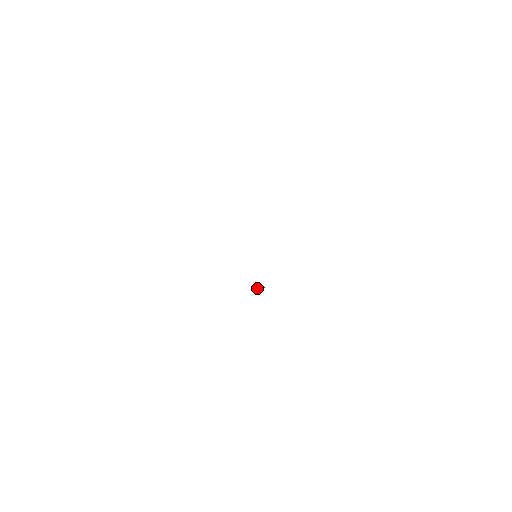
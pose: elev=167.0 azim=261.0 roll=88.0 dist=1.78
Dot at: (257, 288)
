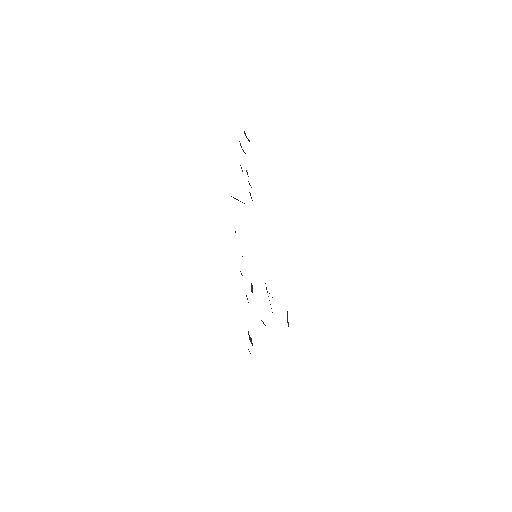
Dot at: occluded
